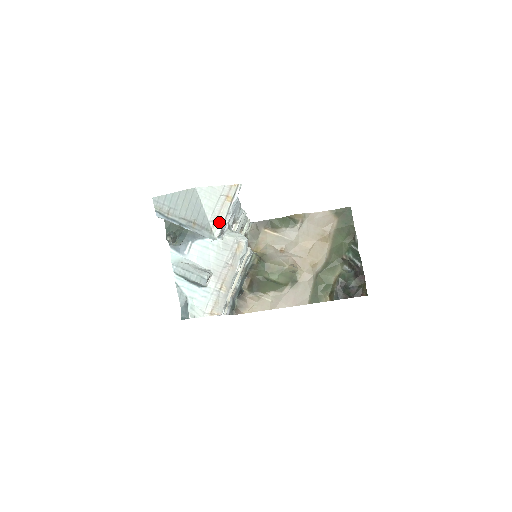
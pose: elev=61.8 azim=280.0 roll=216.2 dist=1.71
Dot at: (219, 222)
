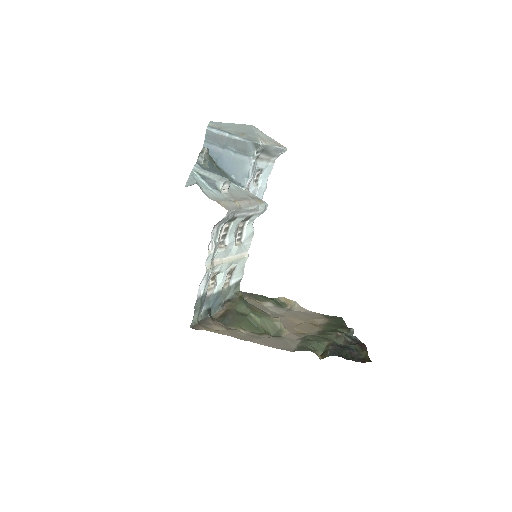
Dot at: (265, 142)
